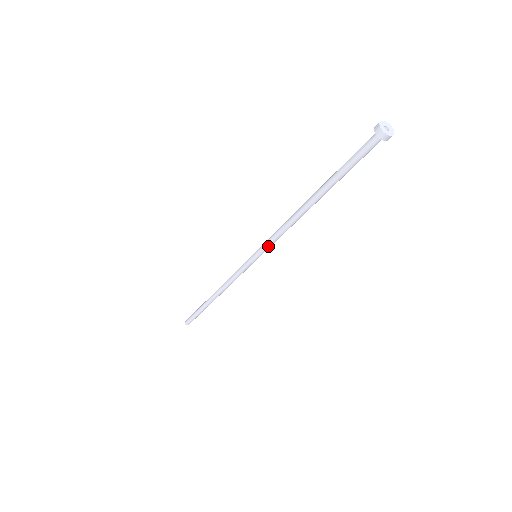
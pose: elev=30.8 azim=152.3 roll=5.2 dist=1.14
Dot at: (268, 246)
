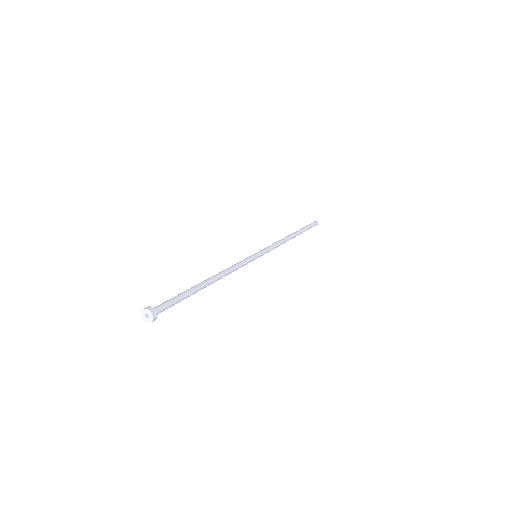
Dot at: occluded
